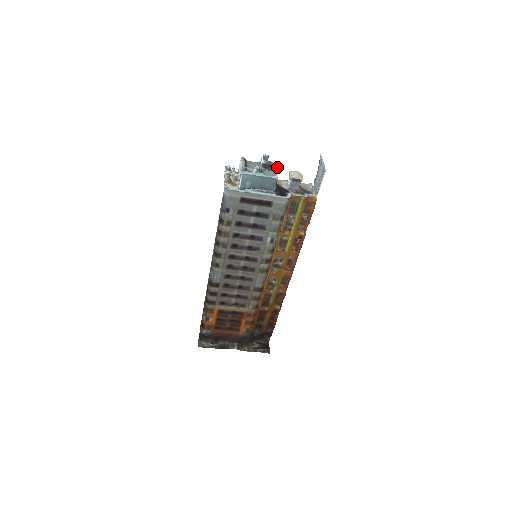
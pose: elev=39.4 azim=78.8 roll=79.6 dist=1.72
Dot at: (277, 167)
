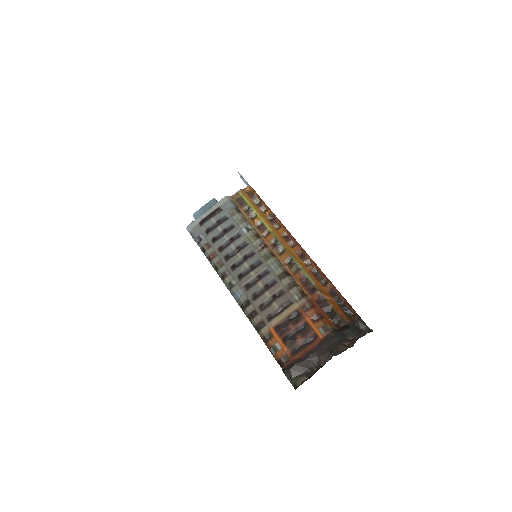
Dot at: occluded
